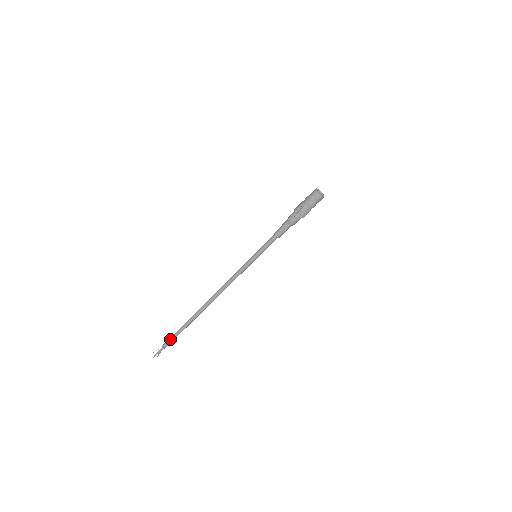
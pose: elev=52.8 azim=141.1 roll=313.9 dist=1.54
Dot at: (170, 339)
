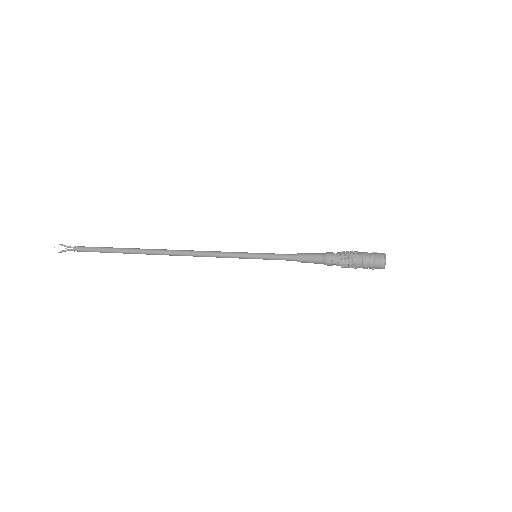
Dot at: occluded
